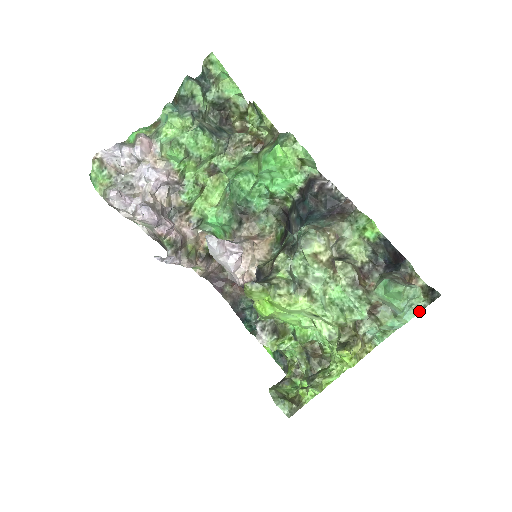
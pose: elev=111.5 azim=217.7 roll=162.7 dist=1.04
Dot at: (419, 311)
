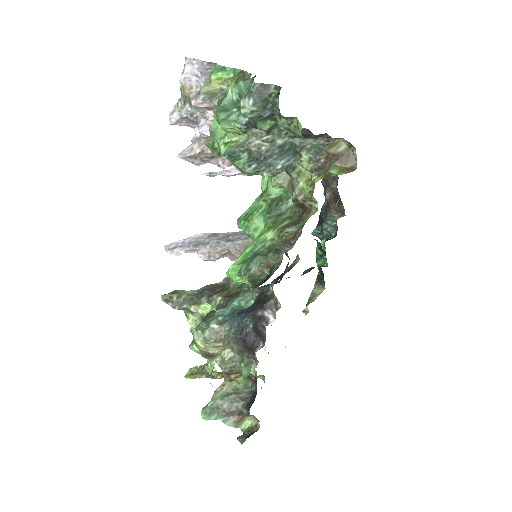
Dot at: occluded
